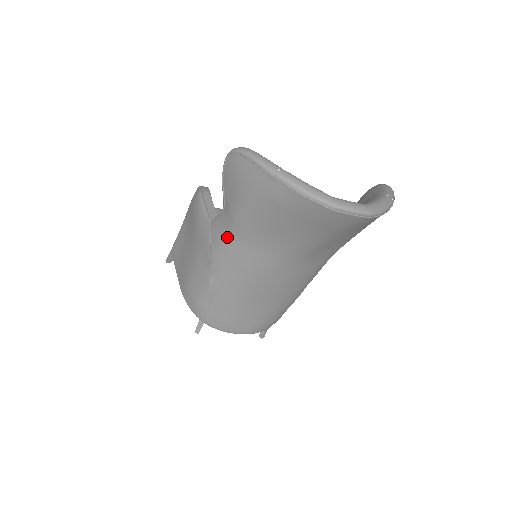
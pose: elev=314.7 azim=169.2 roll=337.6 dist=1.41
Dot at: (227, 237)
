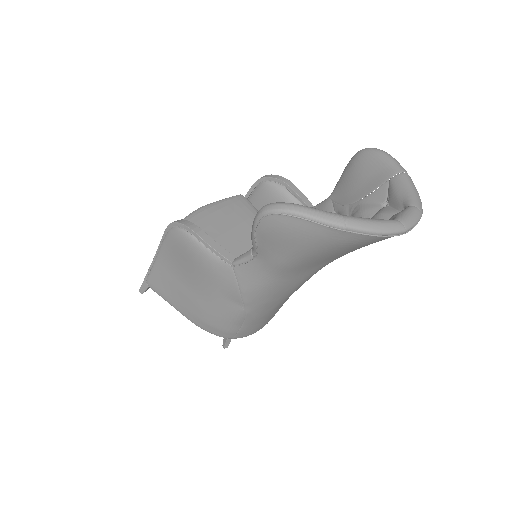
Dot at: (265, 278)
